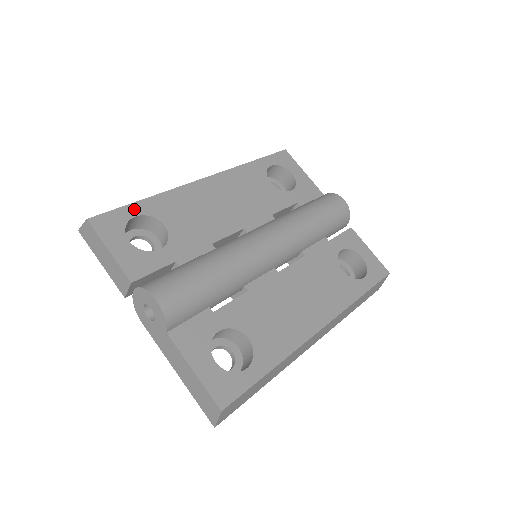
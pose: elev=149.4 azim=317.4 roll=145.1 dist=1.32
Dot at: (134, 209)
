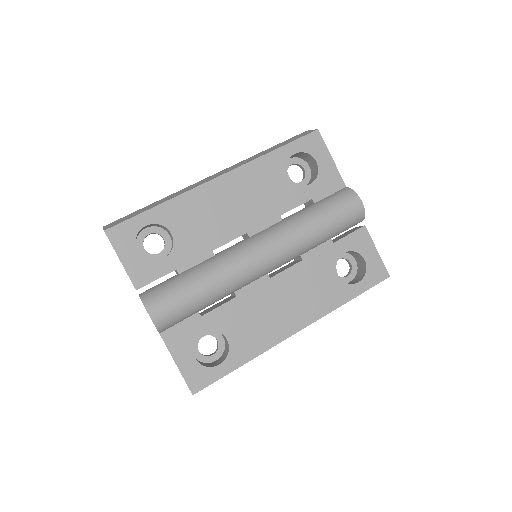
Dot at: (146, 218)
